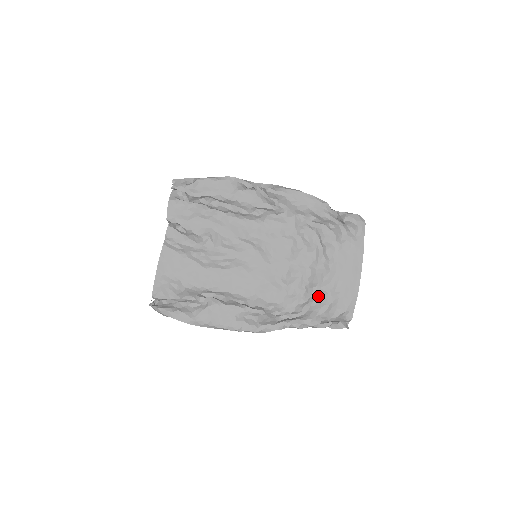
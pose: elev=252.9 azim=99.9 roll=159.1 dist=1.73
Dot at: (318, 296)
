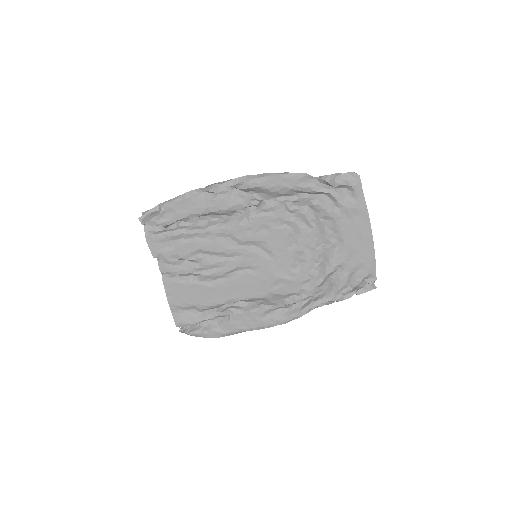
Dot at: (334, 271)
